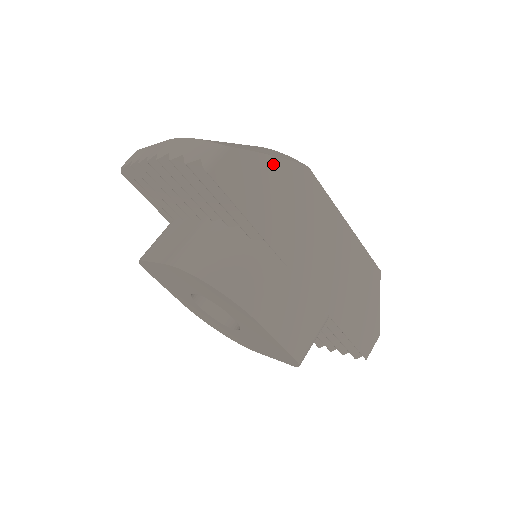
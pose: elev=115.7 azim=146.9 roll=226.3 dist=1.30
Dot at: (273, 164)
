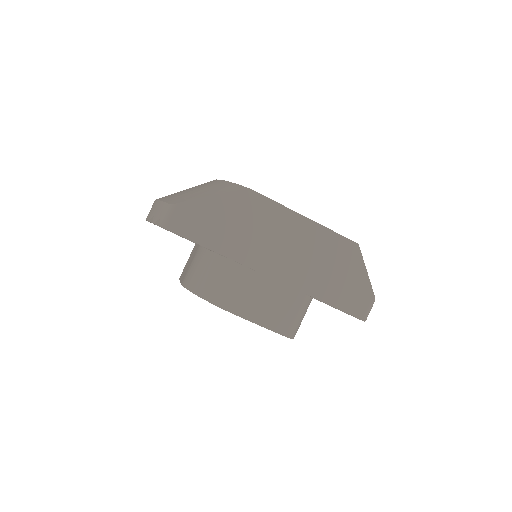
Dot at: (216, 200)
